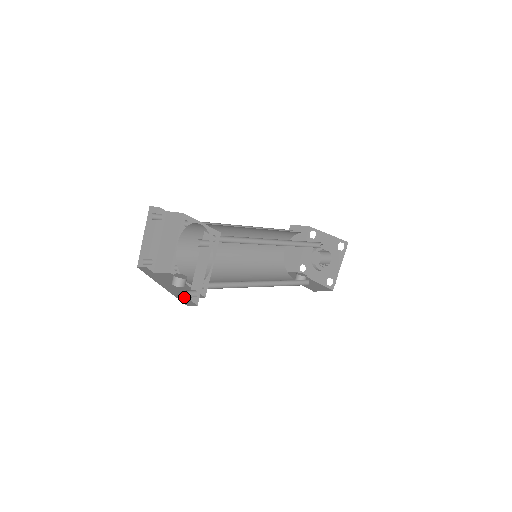
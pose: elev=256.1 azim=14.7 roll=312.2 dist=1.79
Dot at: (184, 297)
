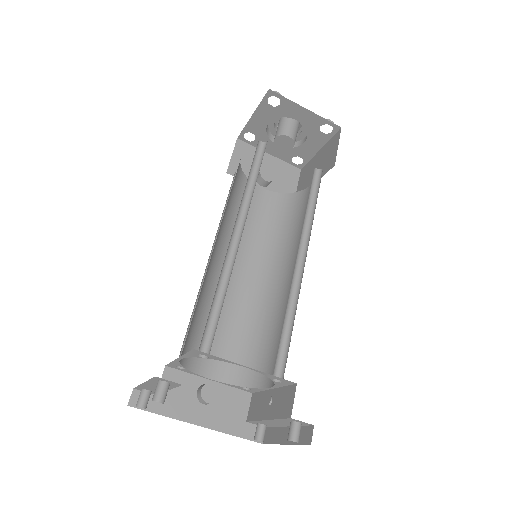
Dot at: (241, 425)
